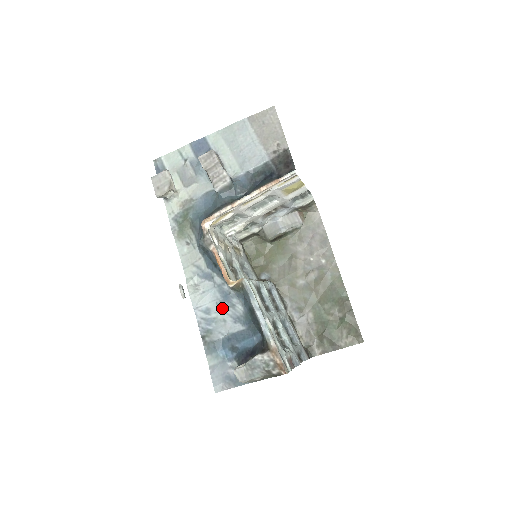
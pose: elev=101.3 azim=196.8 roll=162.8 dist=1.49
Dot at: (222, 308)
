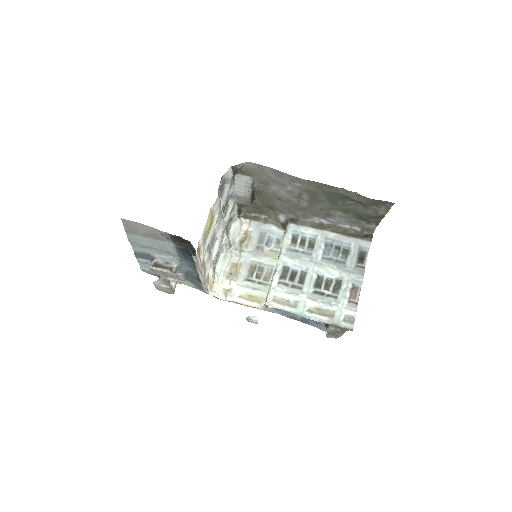
Dot at: occluded
